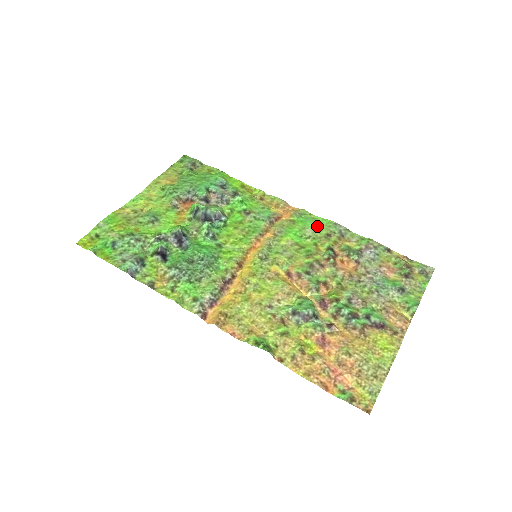
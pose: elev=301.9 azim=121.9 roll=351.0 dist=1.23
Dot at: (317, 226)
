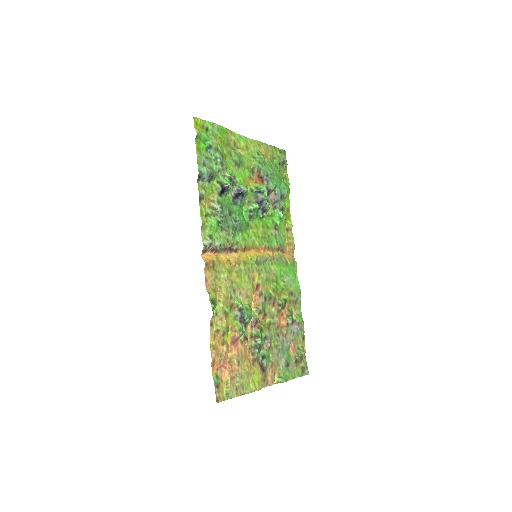
Dot at: (293, 281)
